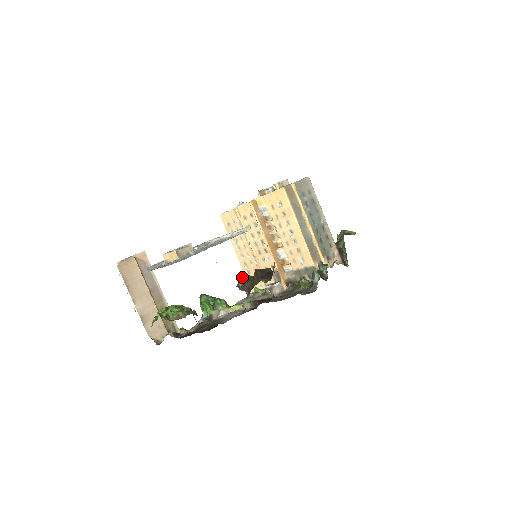
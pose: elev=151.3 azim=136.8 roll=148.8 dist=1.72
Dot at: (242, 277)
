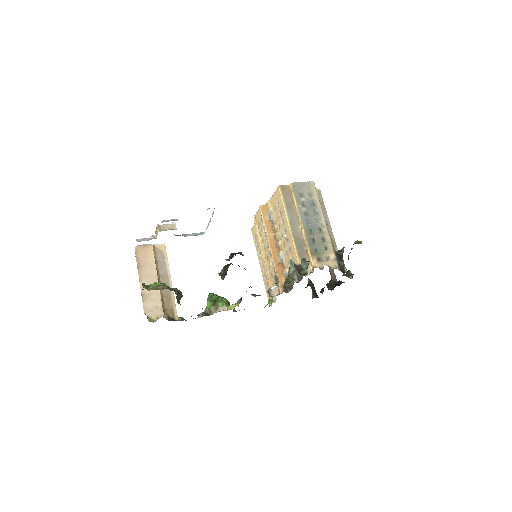
Dot at: (225, 265)
